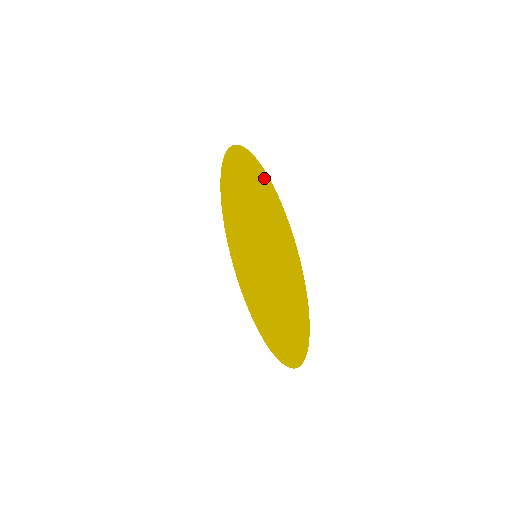
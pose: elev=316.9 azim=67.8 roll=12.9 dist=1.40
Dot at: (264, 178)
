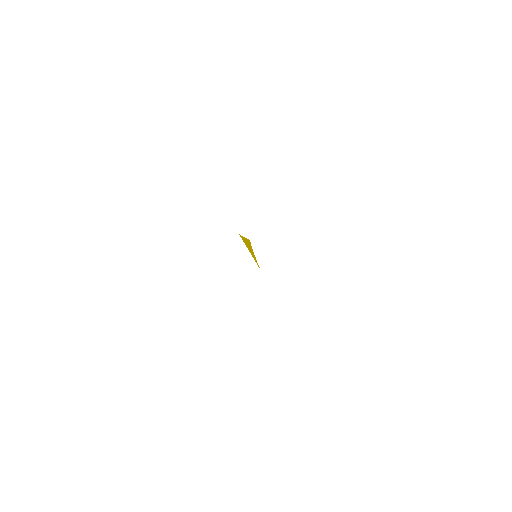
Dot at: occluded
